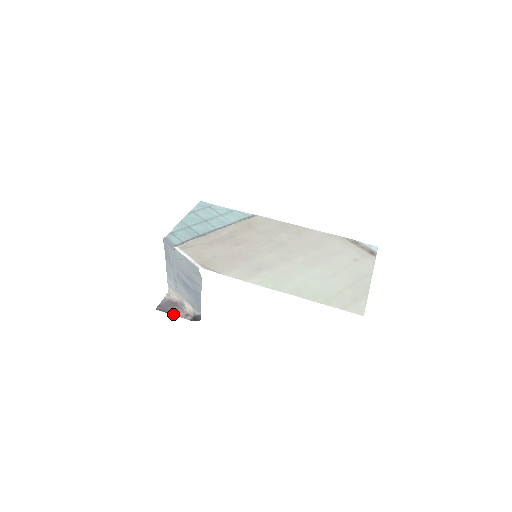
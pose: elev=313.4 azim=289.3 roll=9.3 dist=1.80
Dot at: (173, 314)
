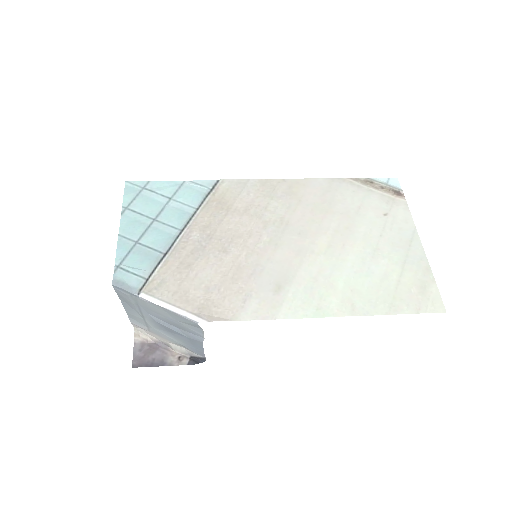
Dot at: (161, 365)
